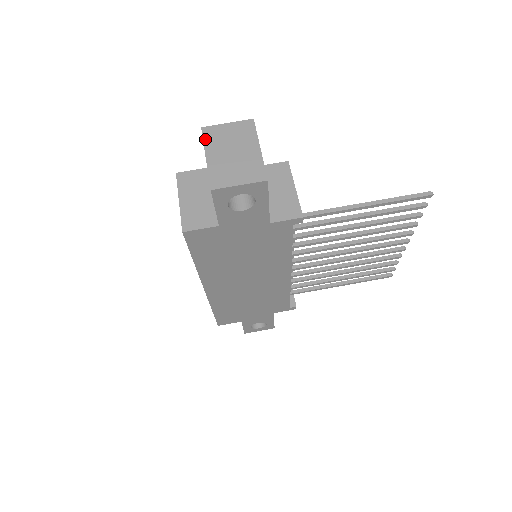
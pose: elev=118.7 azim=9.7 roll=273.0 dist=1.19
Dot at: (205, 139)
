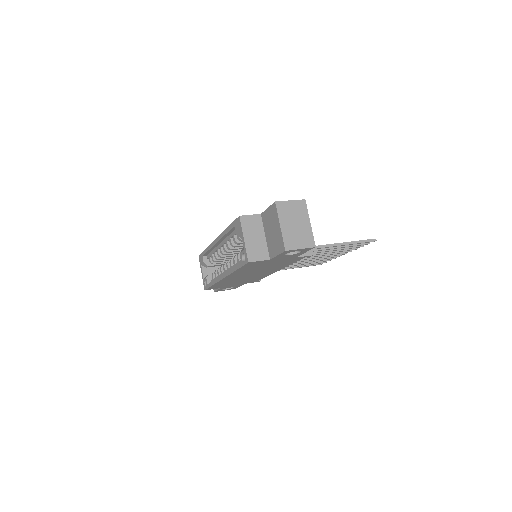
Dot at: (278, 211)
